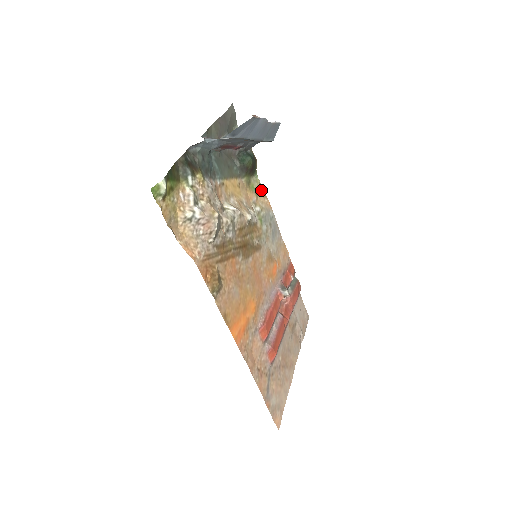
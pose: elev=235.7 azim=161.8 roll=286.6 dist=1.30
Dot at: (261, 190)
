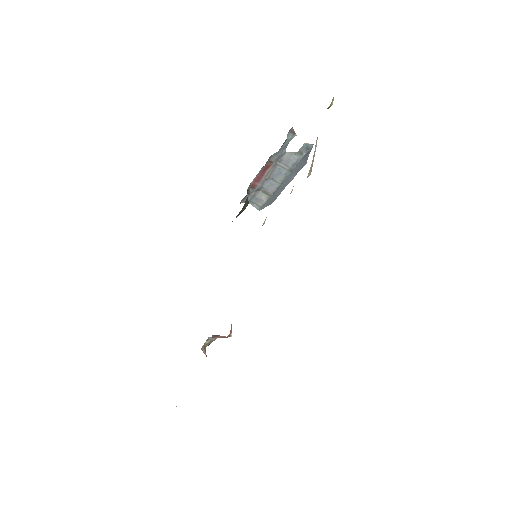
Dot at: occluded
